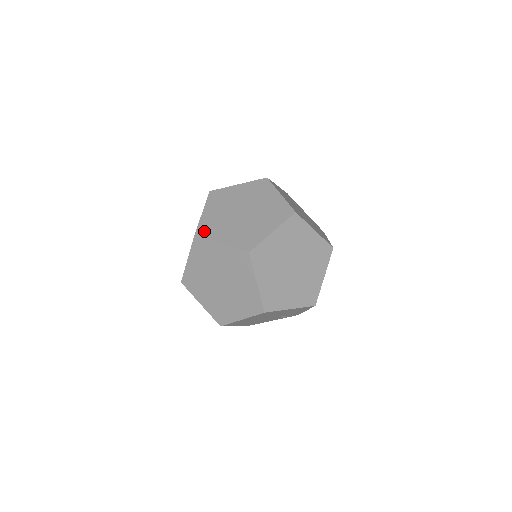
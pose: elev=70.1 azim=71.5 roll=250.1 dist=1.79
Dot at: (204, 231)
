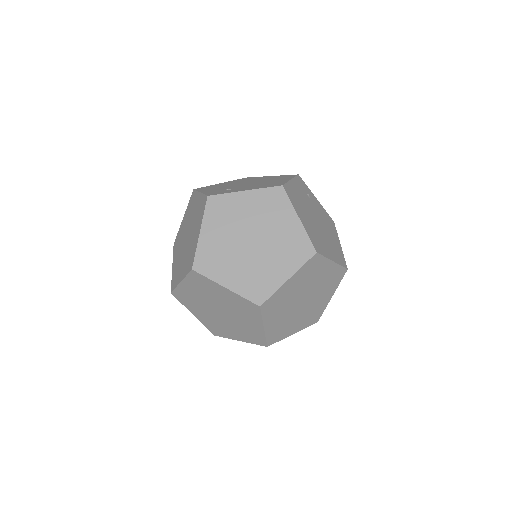
Dot at: (204, 264)
